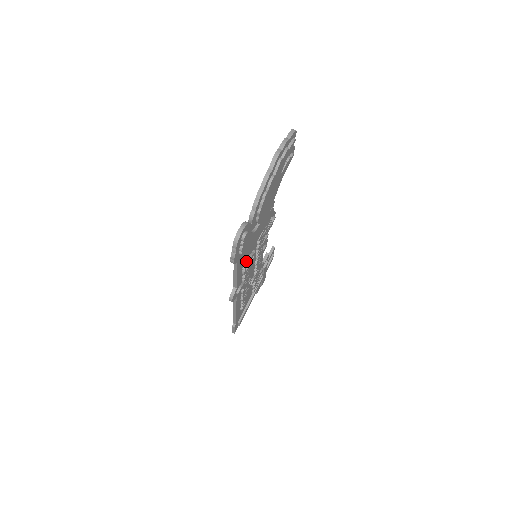
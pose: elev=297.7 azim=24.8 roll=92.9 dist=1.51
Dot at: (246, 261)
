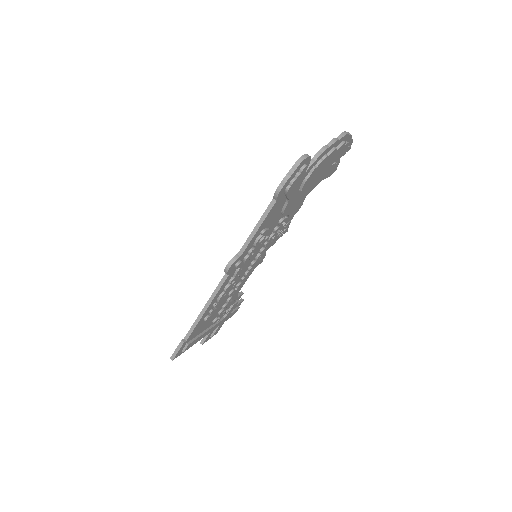
Dot at: (267, 228)
